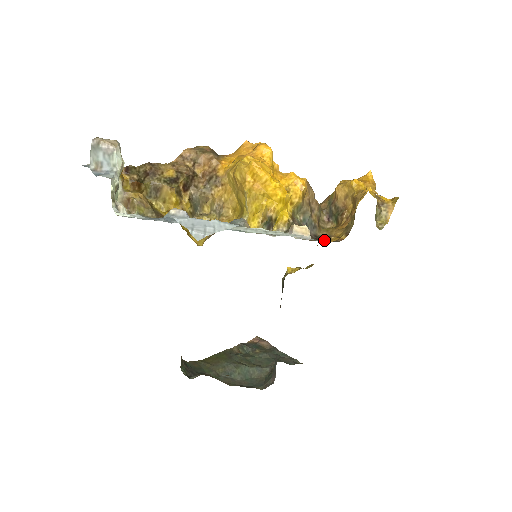
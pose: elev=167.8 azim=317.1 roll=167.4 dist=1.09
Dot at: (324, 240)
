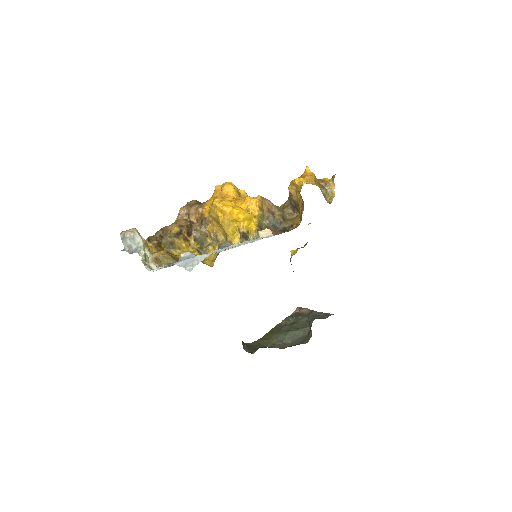
Dot at: (289, 229)
